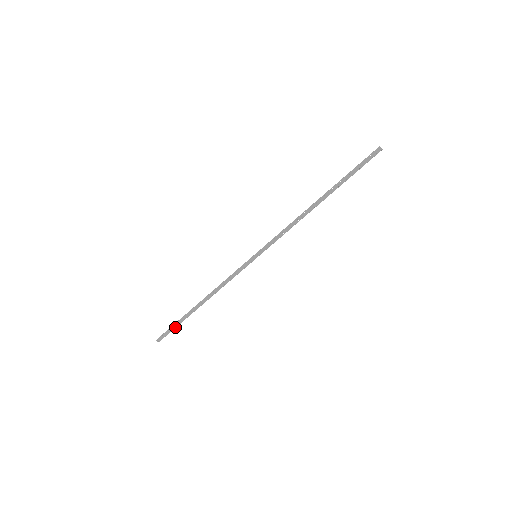
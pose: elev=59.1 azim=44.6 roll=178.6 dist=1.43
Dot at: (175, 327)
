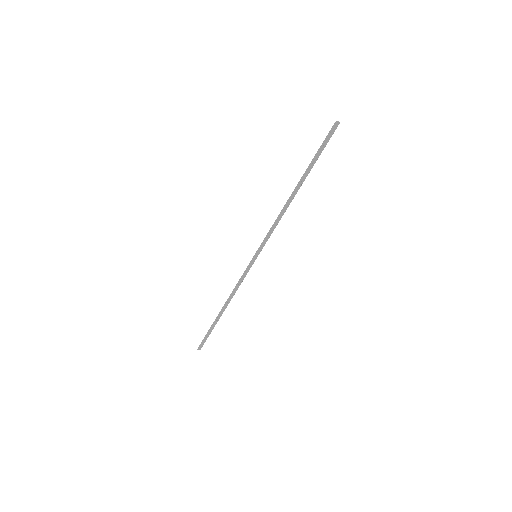
Dot at: (209, 334)
